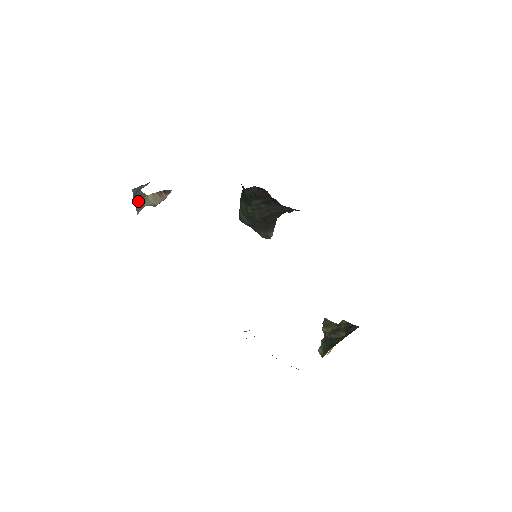
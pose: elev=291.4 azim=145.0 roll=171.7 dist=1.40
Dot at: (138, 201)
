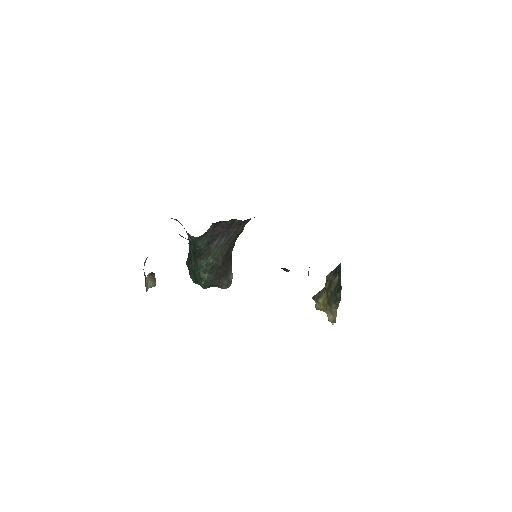
Dot at: (145, 283)
